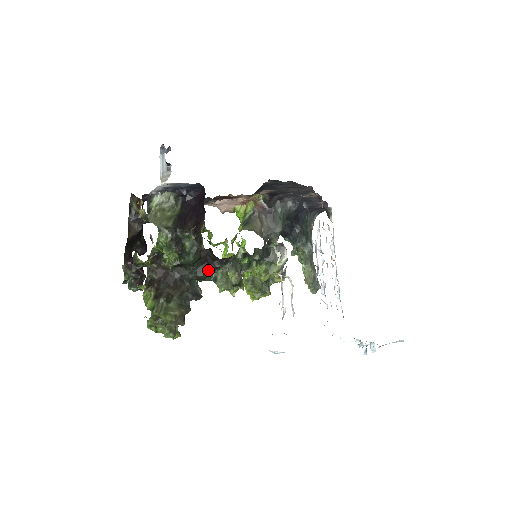
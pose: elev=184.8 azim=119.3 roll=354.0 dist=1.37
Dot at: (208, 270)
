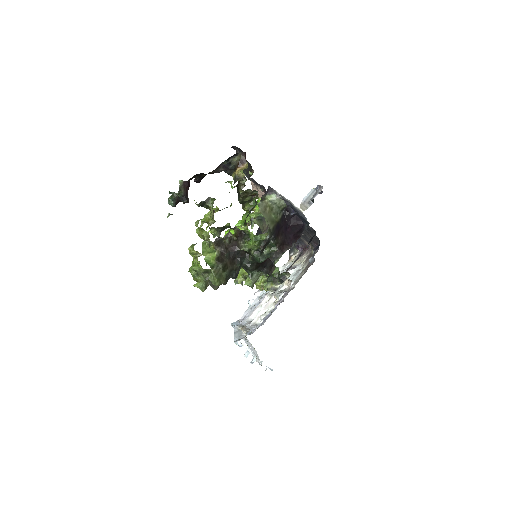
Dot at: (256, 269)
